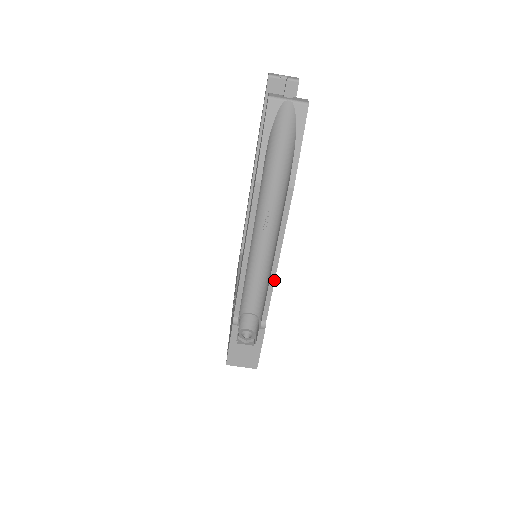
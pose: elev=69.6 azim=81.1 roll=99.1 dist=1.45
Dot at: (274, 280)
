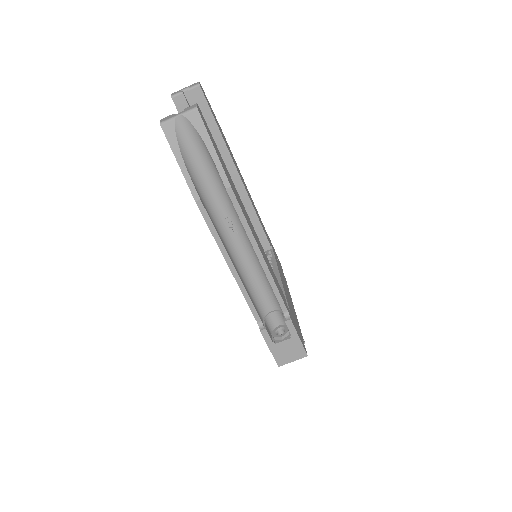
Dot at: (270, 273)
